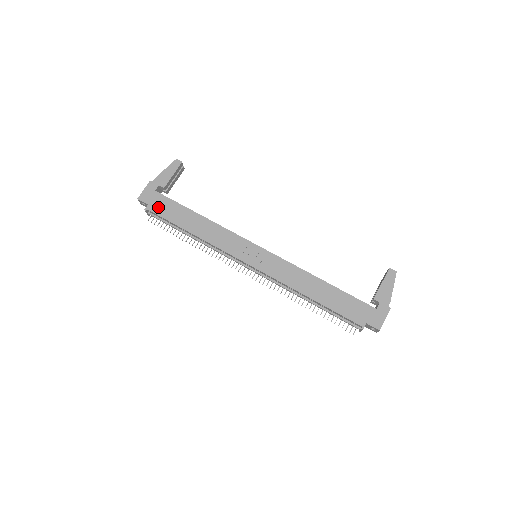
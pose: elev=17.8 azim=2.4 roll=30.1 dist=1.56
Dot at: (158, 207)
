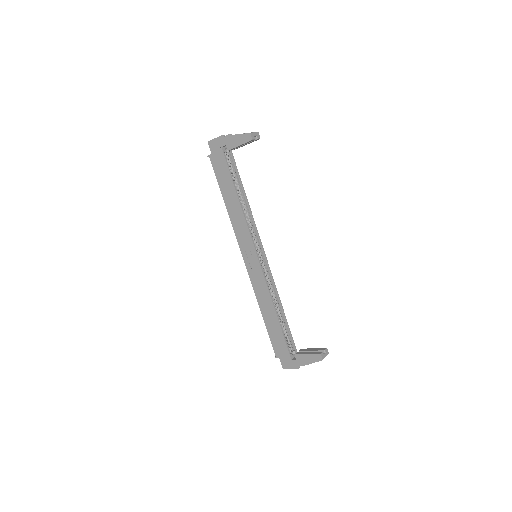
Dot at: (216, 163)
